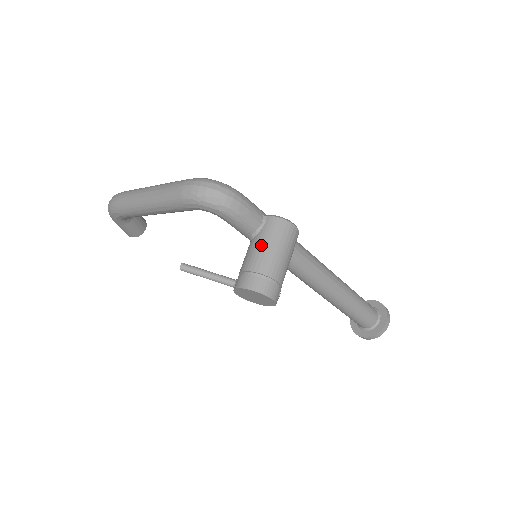
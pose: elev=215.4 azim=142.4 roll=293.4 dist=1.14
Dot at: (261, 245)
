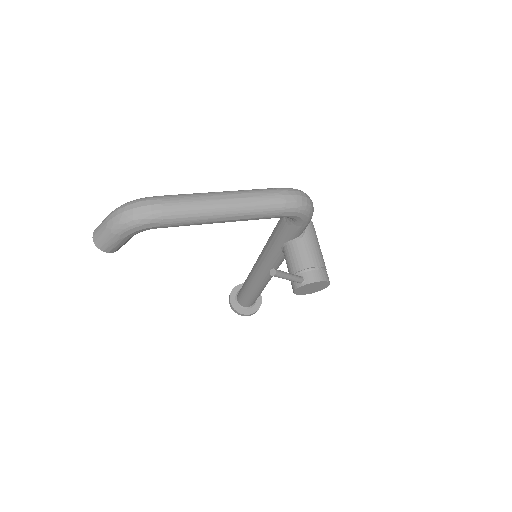
Dot at: (313, 244)
